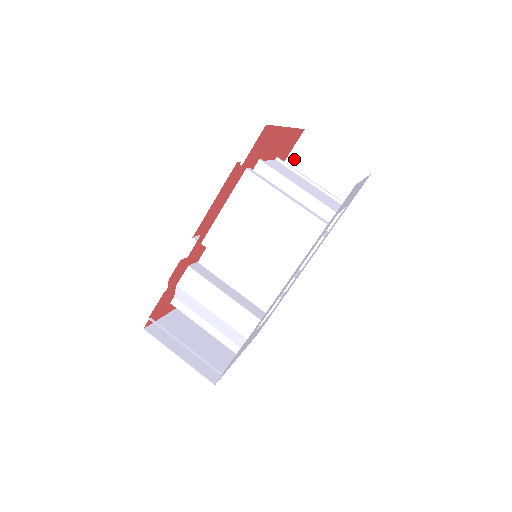
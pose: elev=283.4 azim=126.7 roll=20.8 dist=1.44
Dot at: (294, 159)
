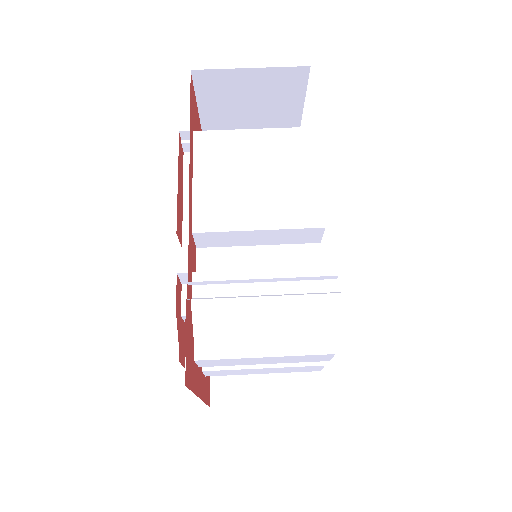
Dot at: occluded
